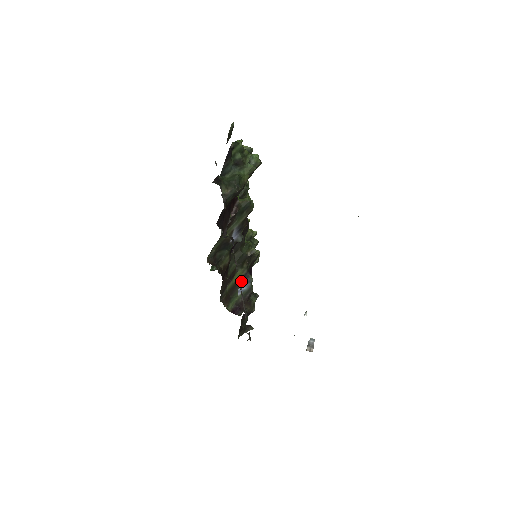
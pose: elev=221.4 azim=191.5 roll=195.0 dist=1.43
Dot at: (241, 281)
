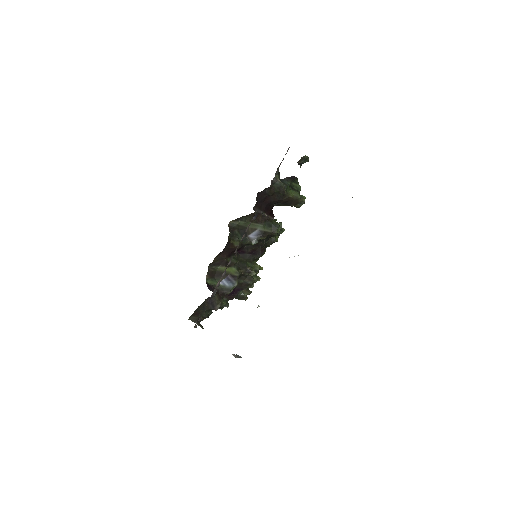
Dot at: (229, 277)
